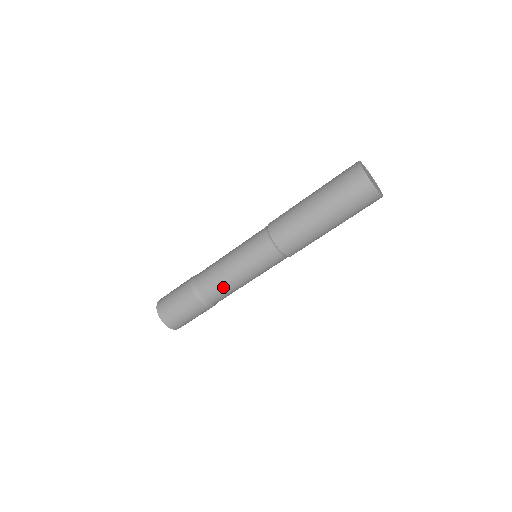
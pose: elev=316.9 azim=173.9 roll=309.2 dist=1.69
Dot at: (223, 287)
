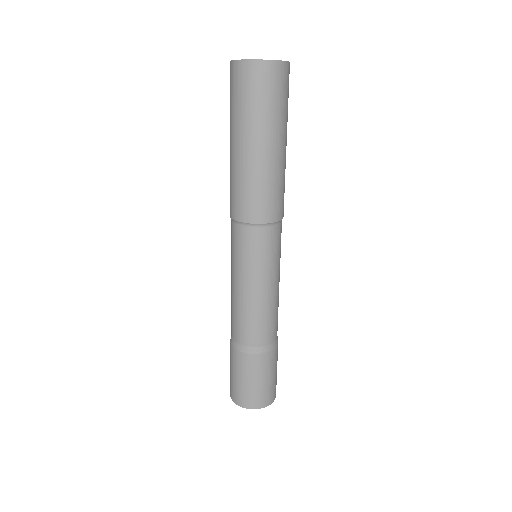
Dot at: (258, 317)
